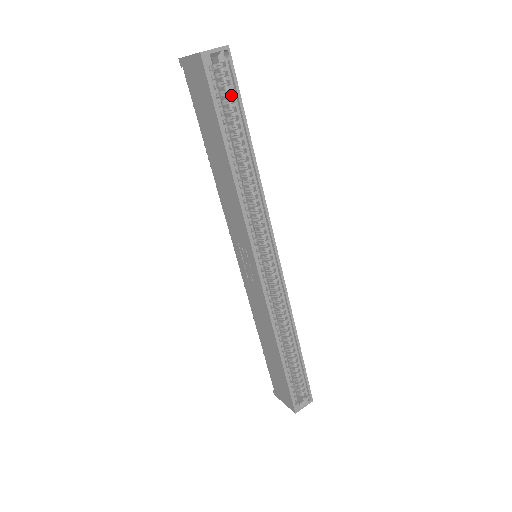
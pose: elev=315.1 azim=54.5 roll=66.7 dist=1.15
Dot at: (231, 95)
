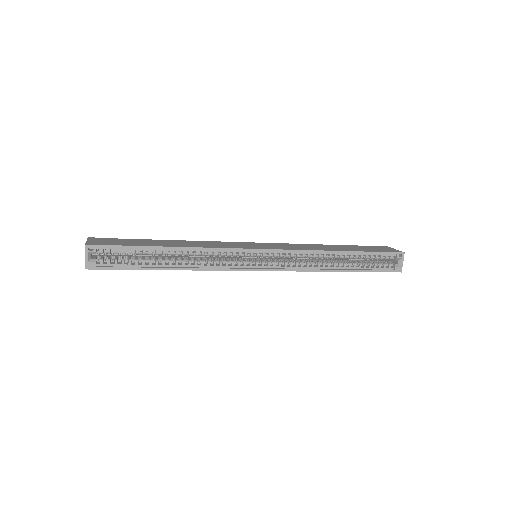
Dot at: (122, 251)
